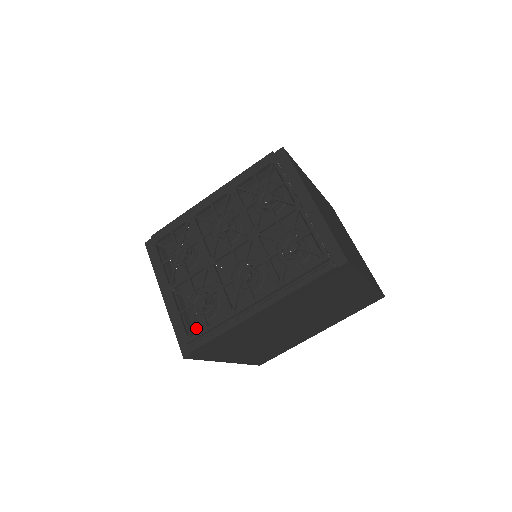
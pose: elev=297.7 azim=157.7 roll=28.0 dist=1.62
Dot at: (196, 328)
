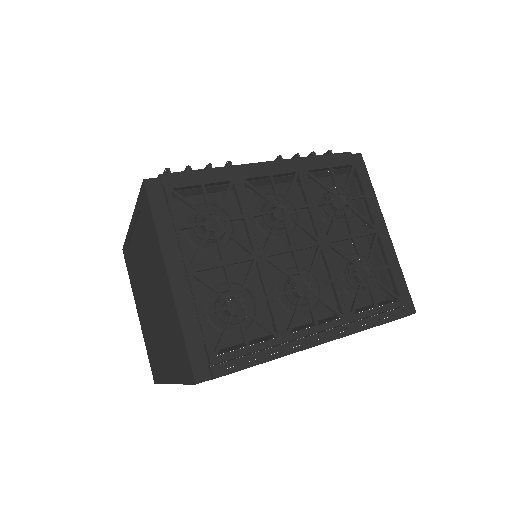
Dot at: (214, 340)
